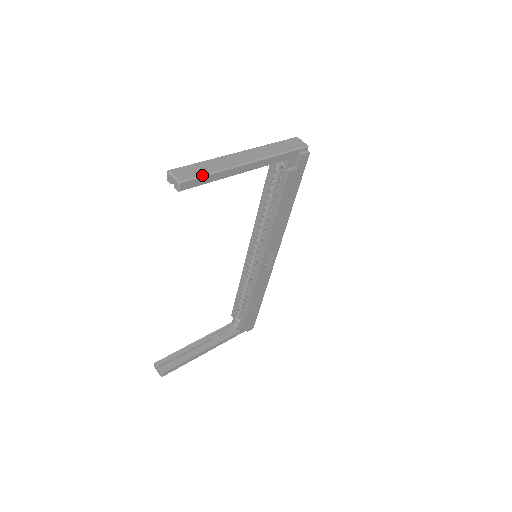
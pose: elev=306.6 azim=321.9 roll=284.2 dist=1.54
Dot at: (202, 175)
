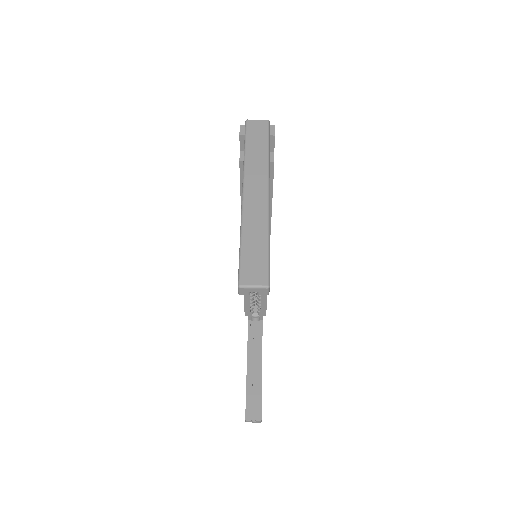
Dot at: (268, 255)
